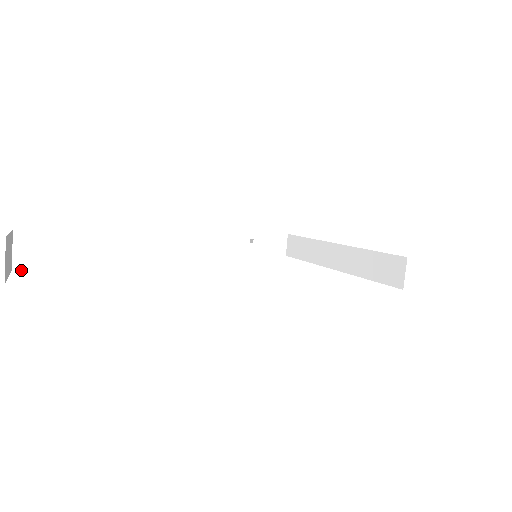
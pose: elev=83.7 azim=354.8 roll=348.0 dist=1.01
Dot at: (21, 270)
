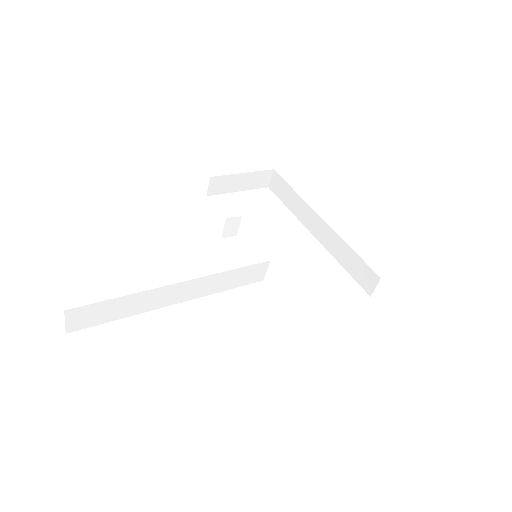
Dot at: (73, 331)
